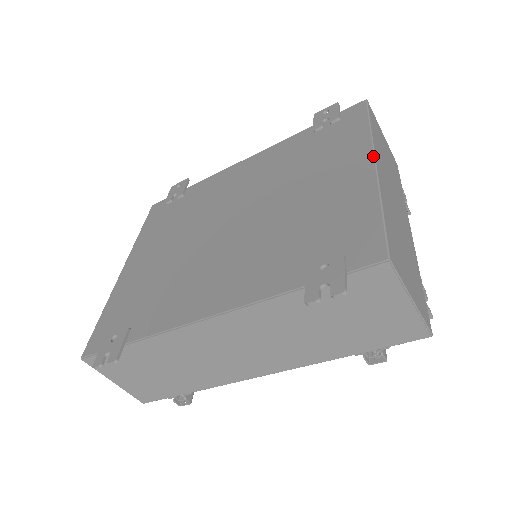
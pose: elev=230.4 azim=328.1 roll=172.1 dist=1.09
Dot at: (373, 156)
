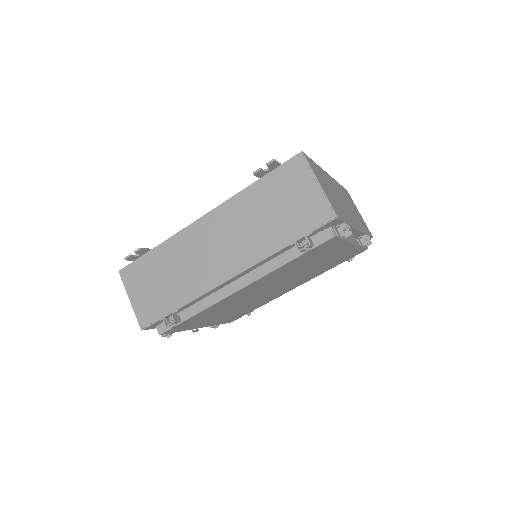
Dot at: (329, 175)
